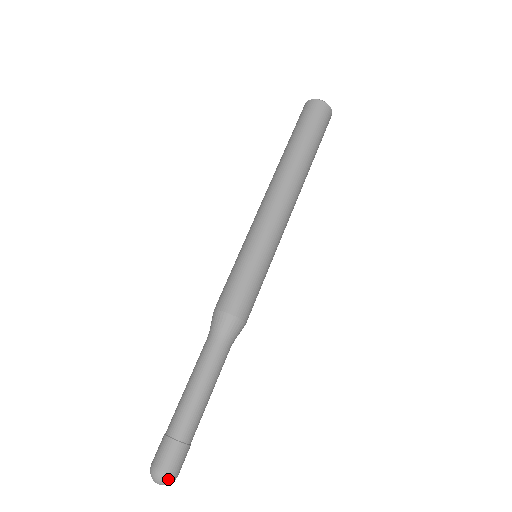
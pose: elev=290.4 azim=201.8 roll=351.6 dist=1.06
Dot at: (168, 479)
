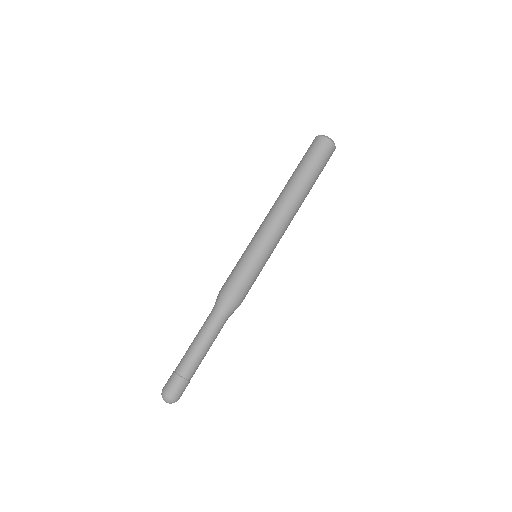
Dot at: occluded
